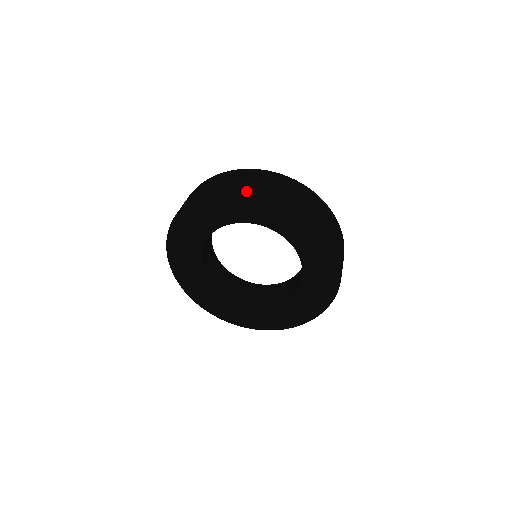
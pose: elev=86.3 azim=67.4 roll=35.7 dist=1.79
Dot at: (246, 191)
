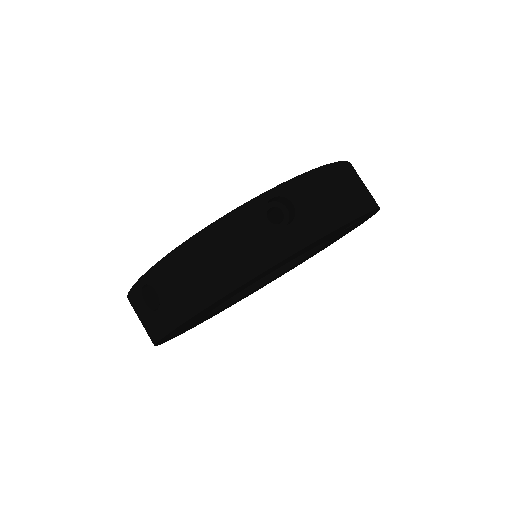
Dot at: occluded
